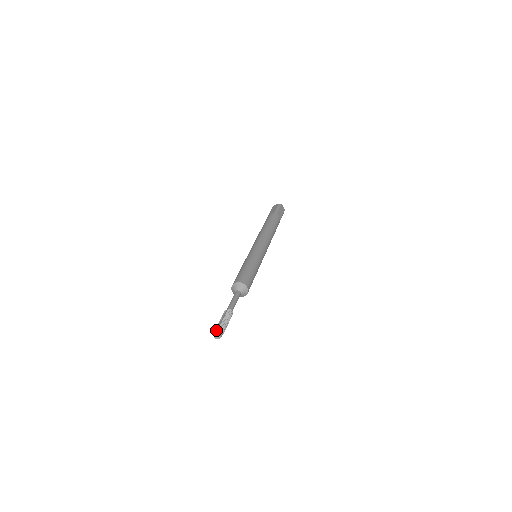
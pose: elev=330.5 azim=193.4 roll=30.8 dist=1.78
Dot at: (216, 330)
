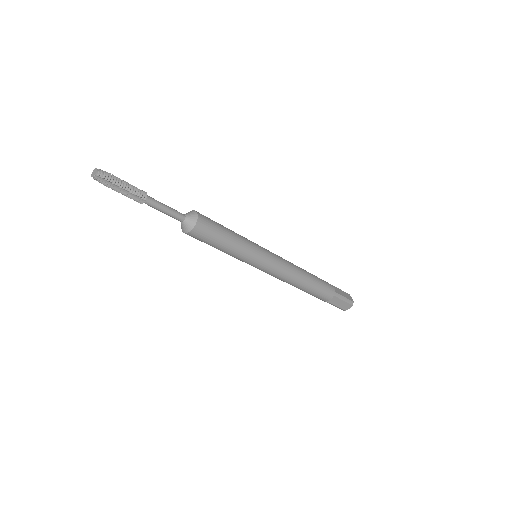
Dot at: occluded
